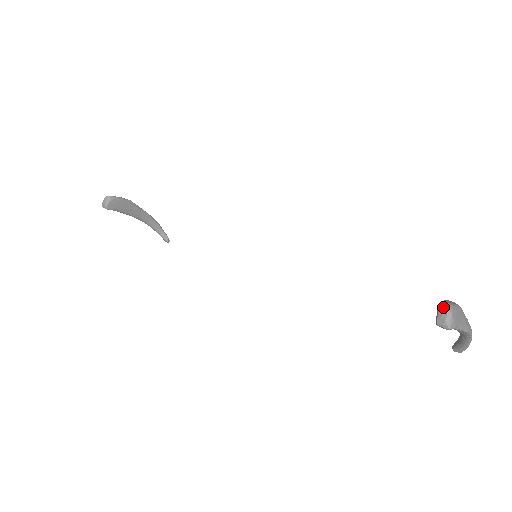
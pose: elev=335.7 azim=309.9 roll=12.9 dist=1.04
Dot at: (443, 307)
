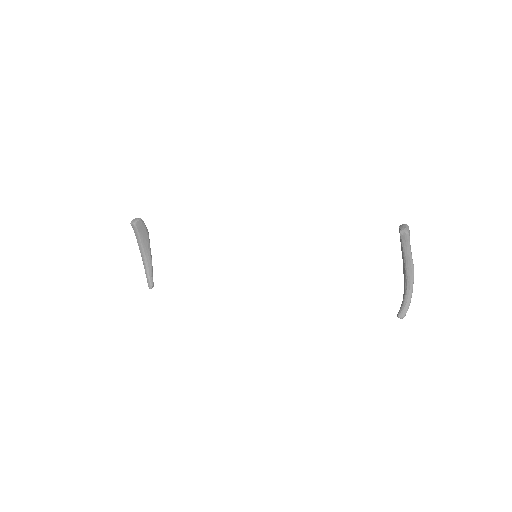
Dot at: (403, 224)
